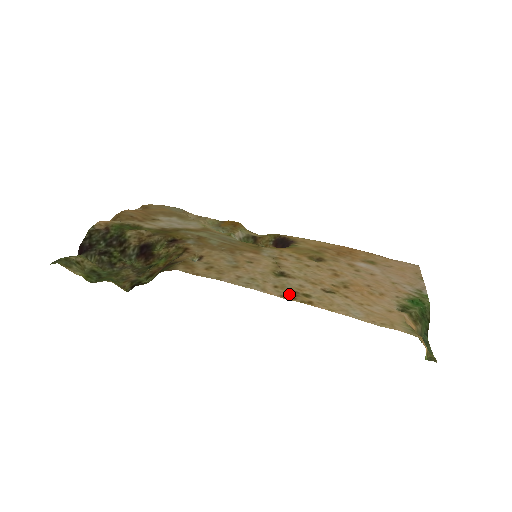
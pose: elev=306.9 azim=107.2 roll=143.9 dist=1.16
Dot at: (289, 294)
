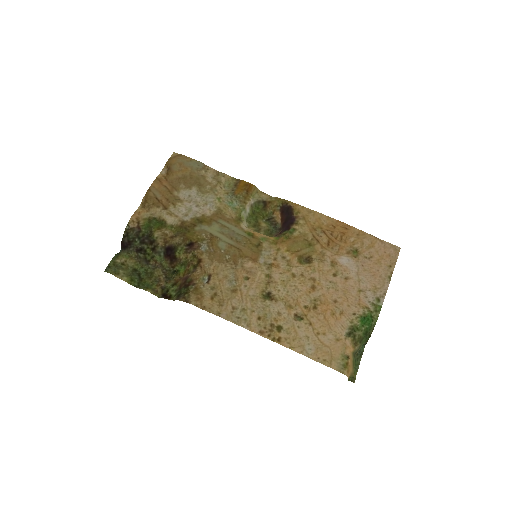
Dot at: (266, 329)
